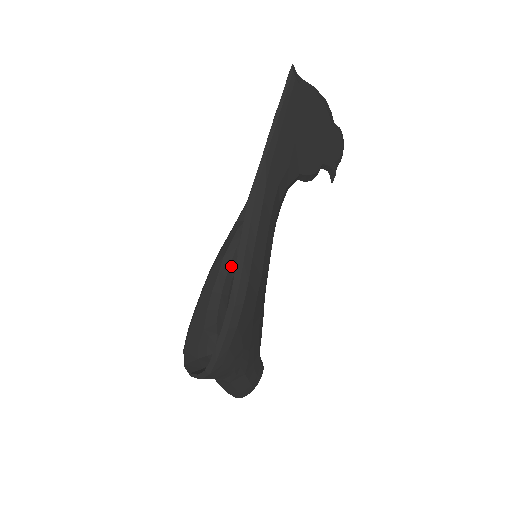
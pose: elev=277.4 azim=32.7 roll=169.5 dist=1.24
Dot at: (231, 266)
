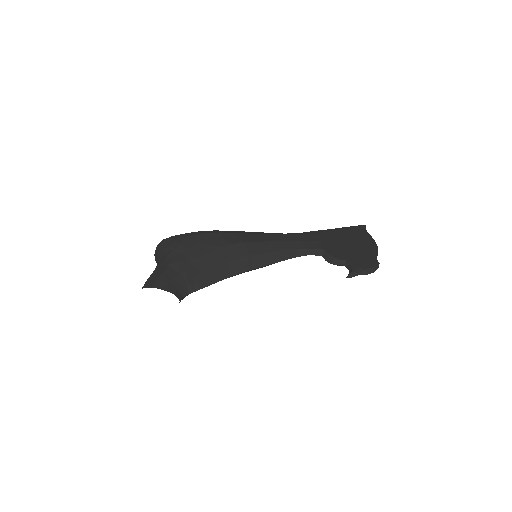
Dot at: occluded
